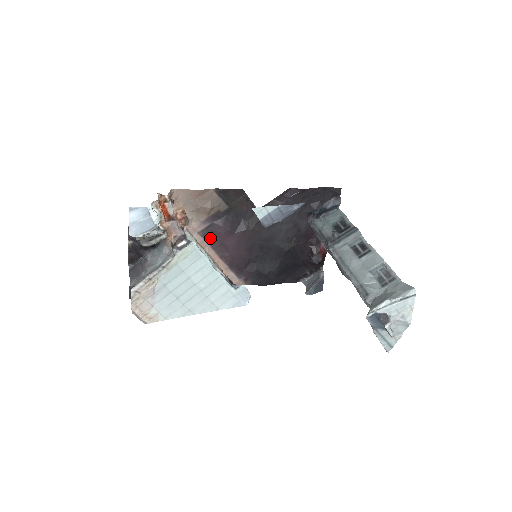
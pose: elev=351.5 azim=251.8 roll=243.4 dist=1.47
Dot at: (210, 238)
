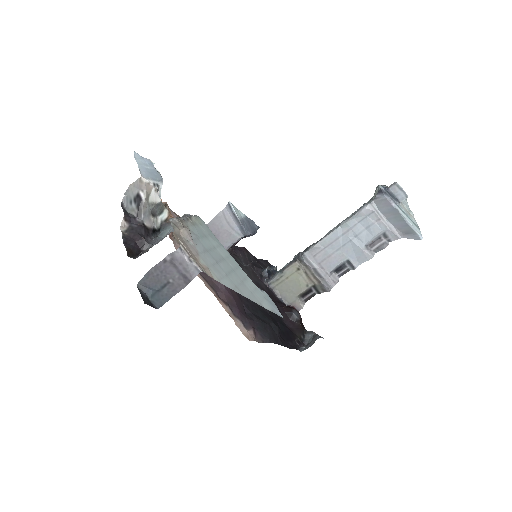
Dot at: occluded
